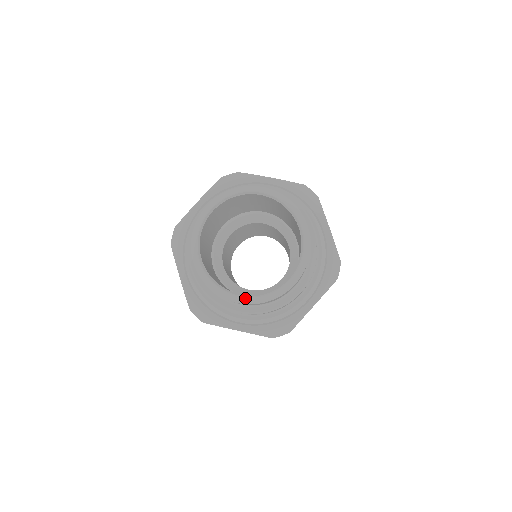
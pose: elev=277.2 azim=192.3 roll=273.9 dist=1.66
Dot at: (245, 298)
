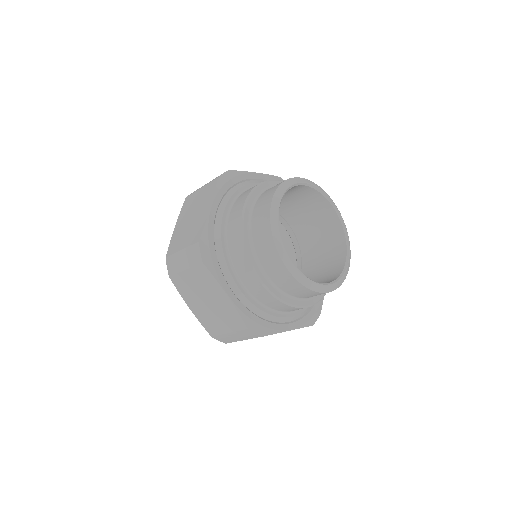
Dot at: (332, 285)
